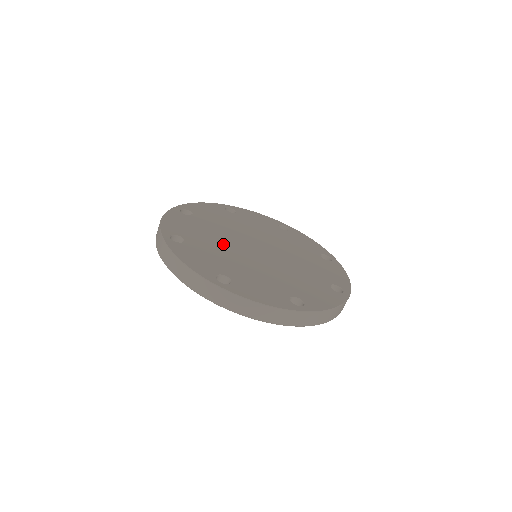
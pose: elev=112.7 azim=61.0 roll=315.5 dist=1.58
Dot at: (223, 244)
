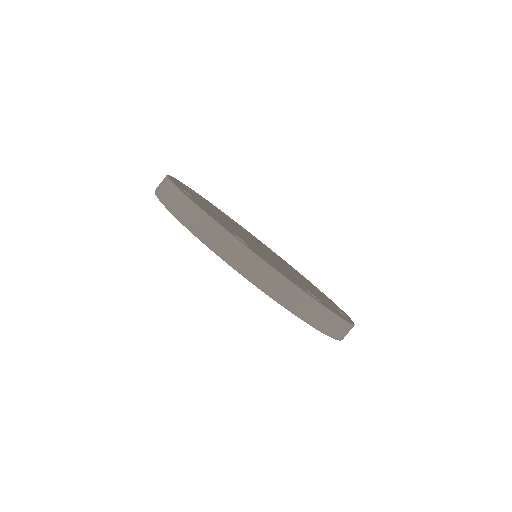
Dot at: occluded
